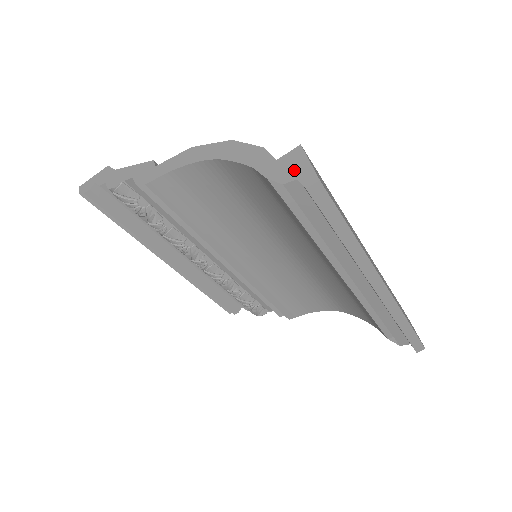
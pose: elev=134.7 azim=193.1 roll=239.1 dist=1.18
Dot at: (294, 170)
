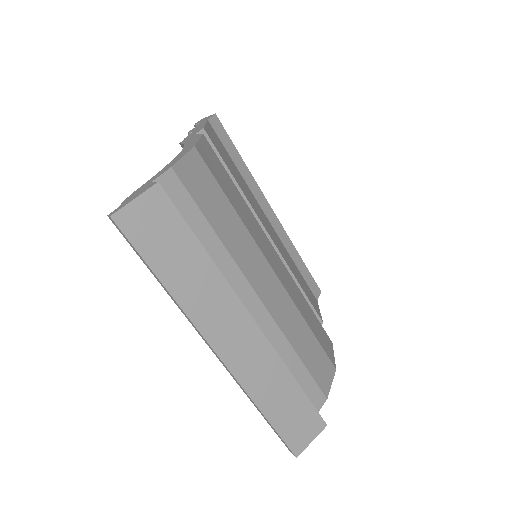
Dot at: (131, 197)
